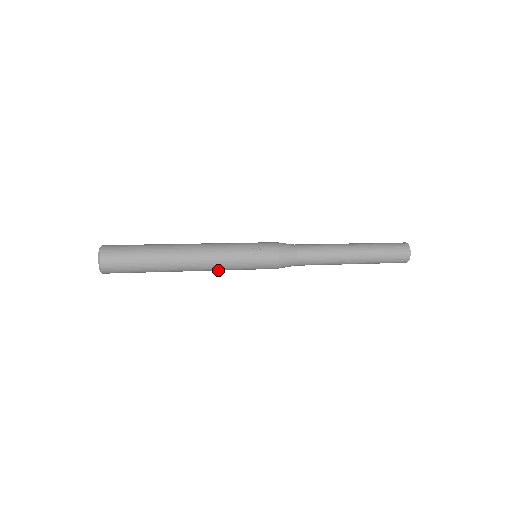
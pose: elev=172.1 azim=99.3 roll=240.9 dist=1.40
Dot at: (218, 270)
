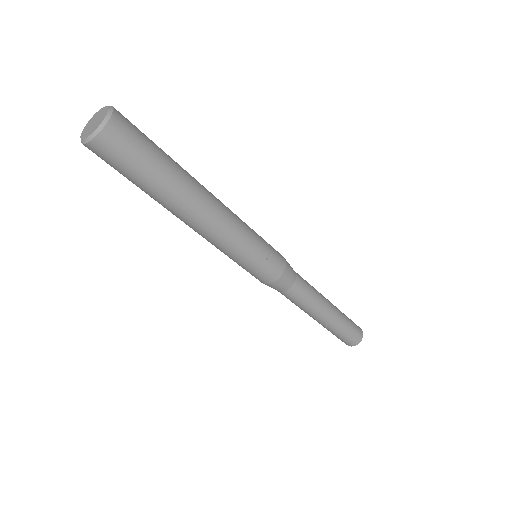
Dot at: (213, 244)
